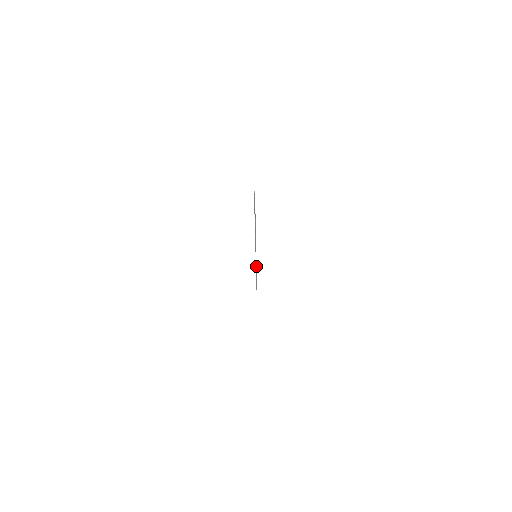
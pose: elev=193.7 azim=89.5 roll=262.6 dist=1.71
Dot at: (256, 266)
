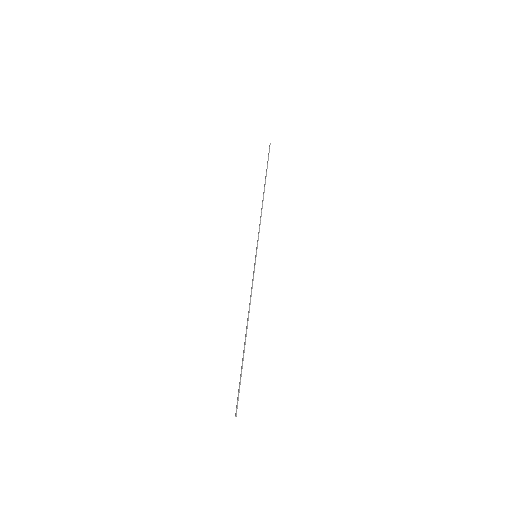
Dot at: (252, 285)
